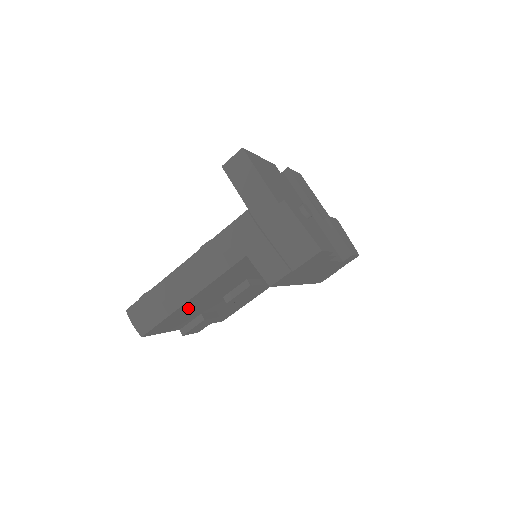
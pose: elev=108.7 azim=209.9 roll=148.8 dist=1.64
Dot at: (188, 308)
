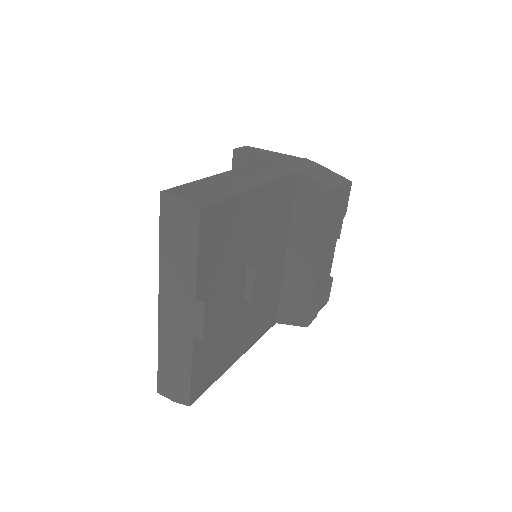
Dot at: (241, 218)
